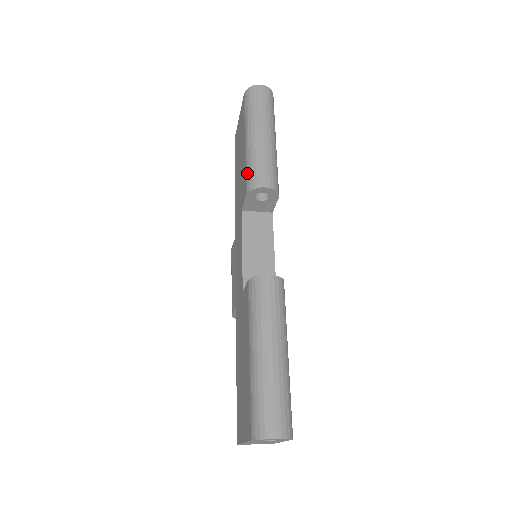
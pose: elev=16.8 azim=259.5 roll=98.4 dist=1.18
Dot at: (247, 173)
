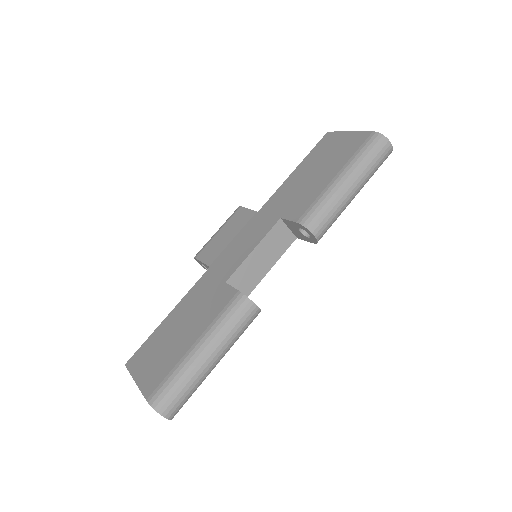
Dot at: (314, 207)
